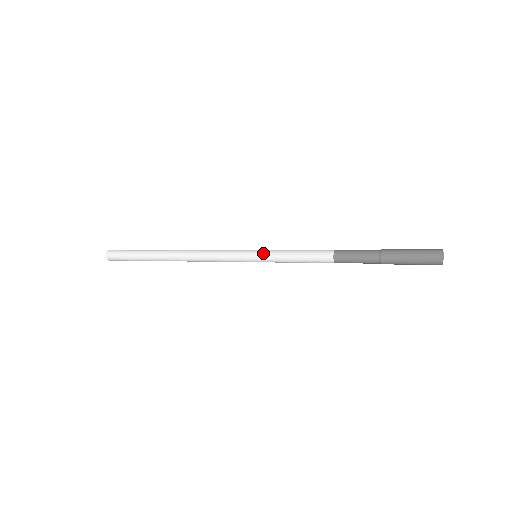
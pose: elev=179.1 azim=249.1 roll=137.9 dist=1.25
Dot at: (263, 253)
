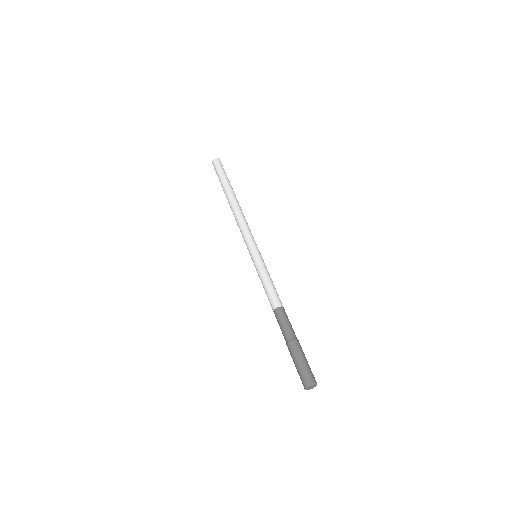
Dot at: (257, 259)
